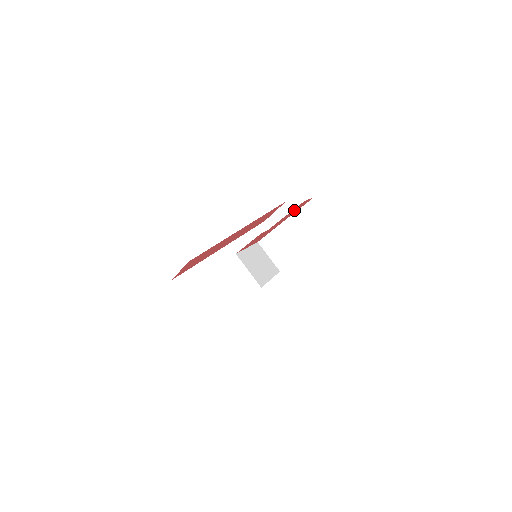
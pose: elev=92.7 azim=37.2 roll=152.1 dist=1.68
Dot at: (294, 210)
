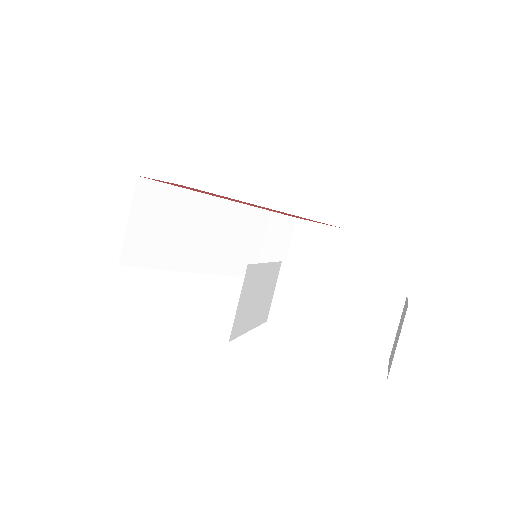
Dot at: occluded
